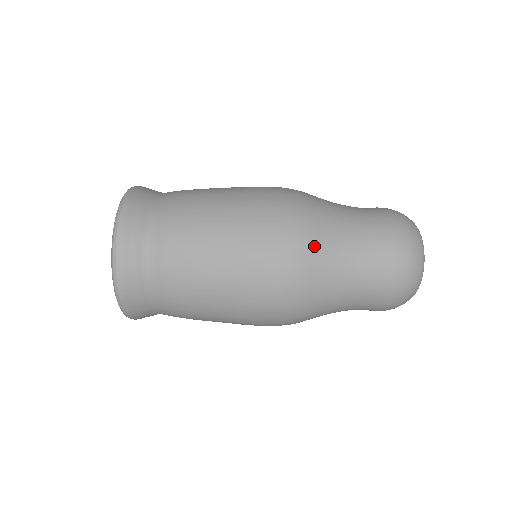
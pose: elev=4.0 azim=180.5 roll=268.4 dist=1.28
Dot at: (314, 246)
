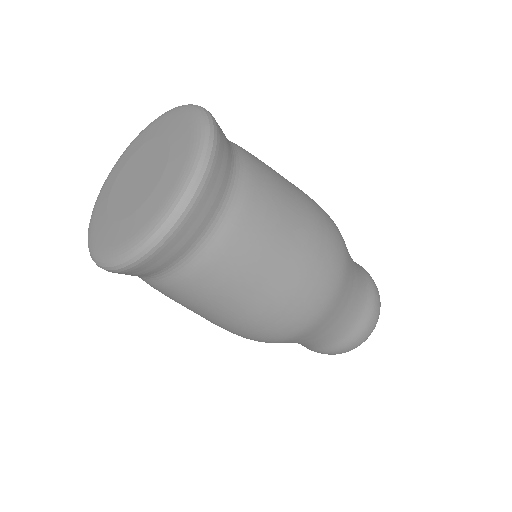
Dot at: (344, 288)
